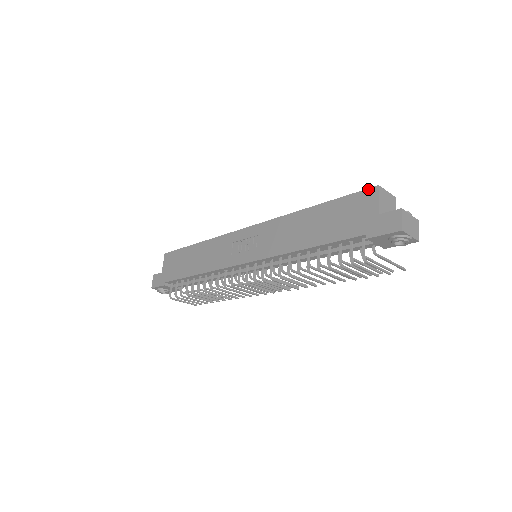
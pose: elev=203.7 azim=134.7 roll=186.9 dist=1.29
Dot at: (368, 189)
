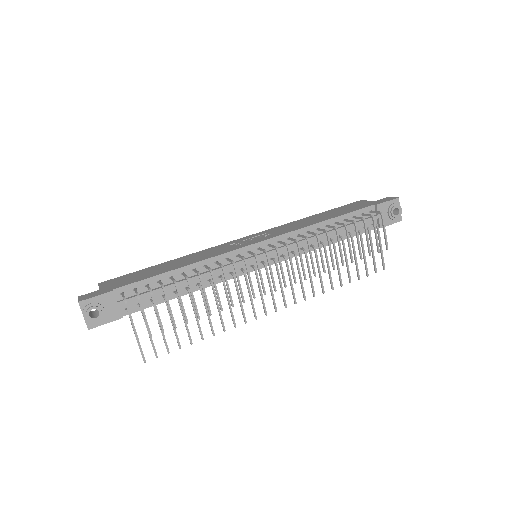
Dot at: (355, 202)
